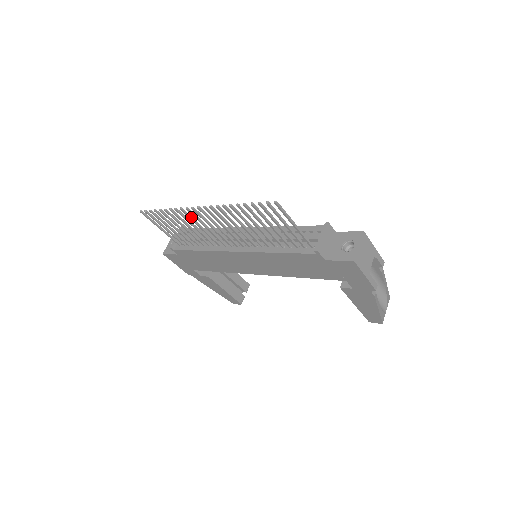
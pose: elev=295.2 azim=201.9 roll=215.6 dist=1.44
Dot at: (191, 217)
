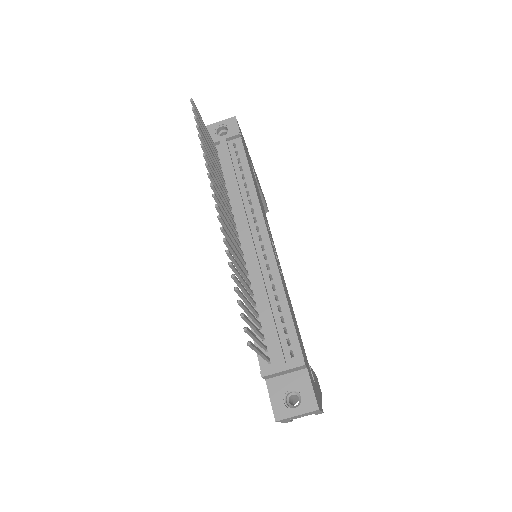
Dot at: (216, 186)
